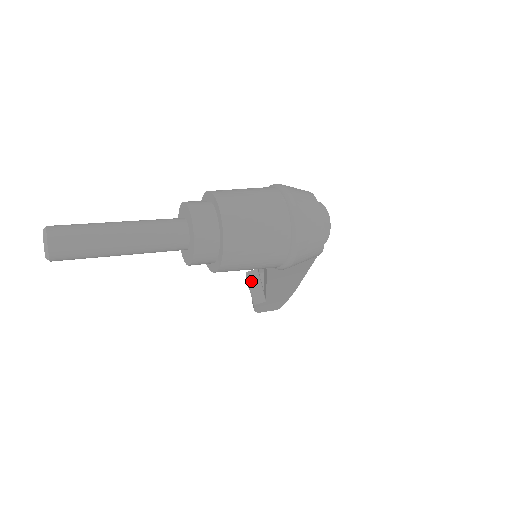
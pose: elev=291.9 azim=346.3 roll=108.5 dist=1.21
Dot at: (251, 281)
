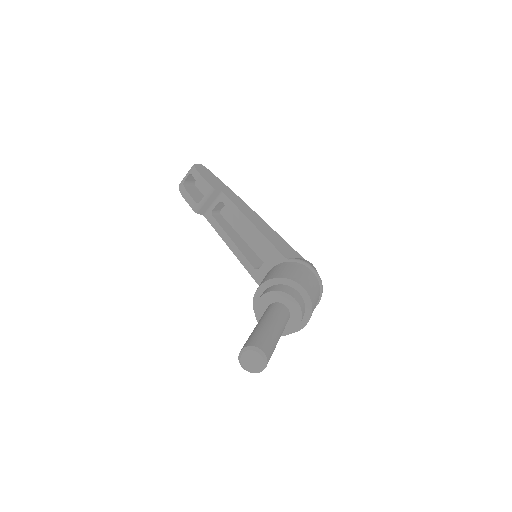
Dot at: (210, 197)
